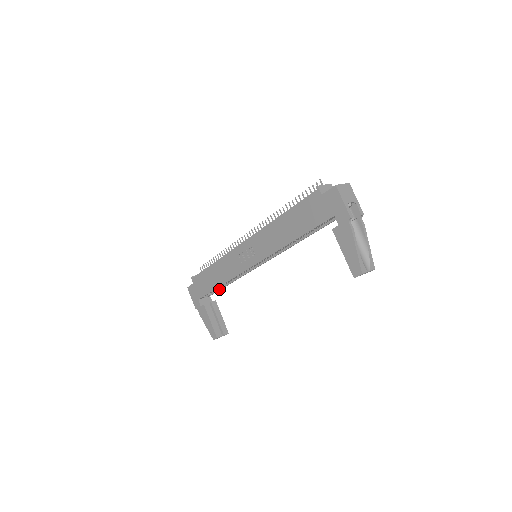
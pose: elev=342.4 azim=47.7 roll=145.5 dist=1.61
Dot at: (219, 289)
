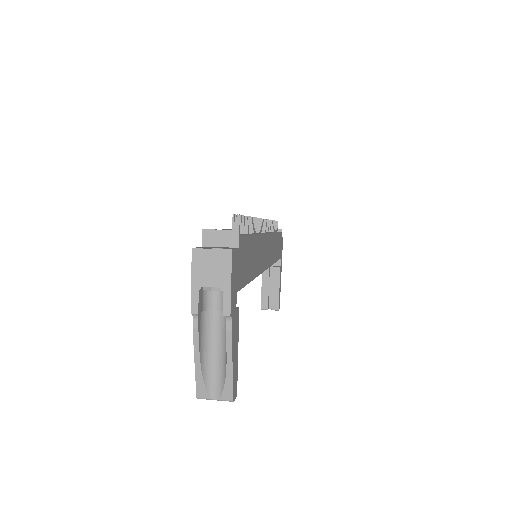
Dot at: occluded
